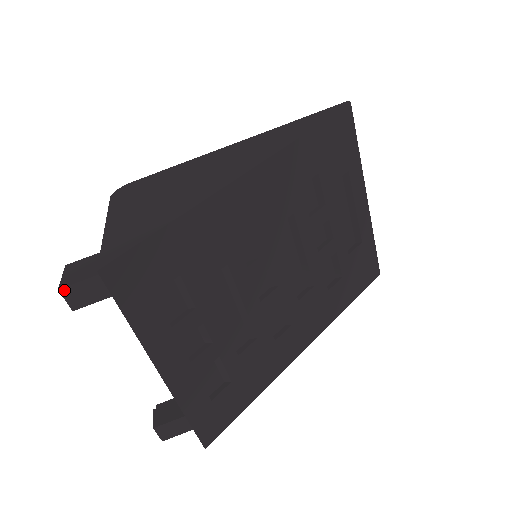
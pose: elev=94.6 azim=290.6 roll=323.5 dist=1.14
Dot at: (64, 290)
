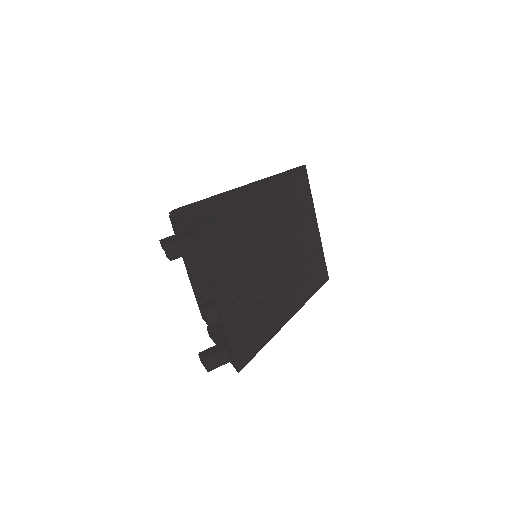
Dot at: (168, 246)
